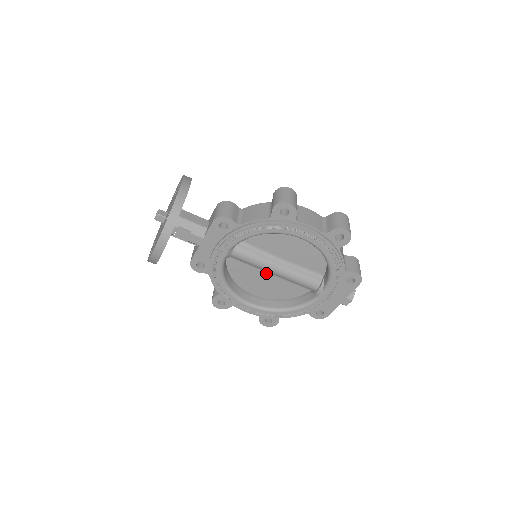
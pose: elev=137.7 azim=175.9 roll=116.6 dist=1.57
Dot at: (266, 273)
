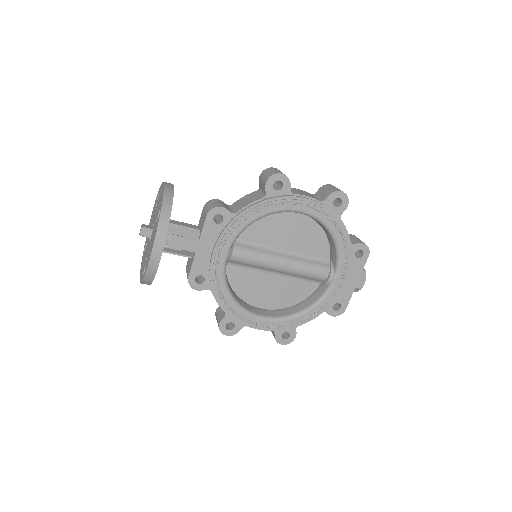
Dot at: (270, 274)
